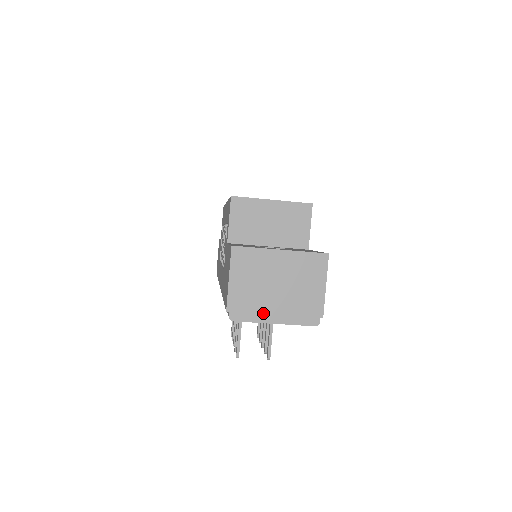
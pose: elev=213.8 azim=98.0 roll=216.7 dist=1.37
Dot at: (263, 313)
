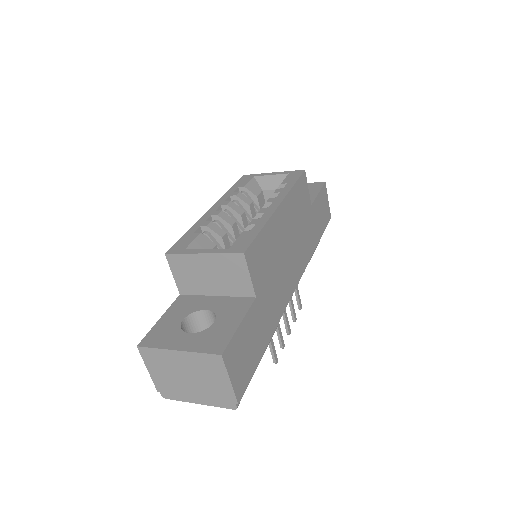
Dot at: (186, 396)
